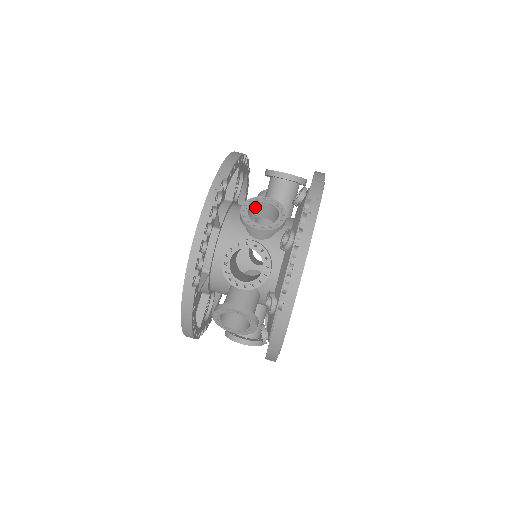
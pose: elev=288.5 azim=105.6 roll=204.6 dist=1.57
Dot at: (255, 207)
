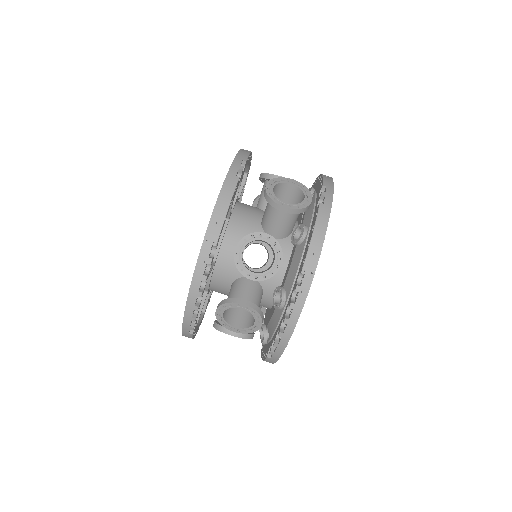
Dot at: occluded
